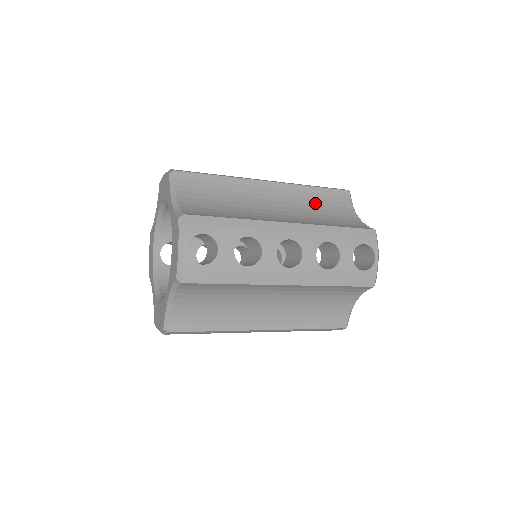
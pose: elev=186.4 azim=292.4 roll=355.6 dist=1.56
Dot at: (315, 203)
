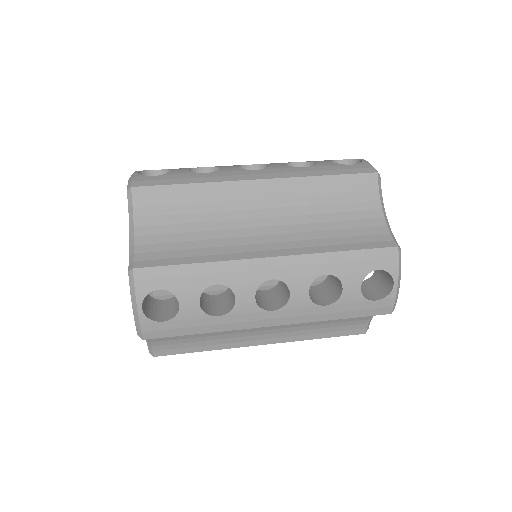
Dot at: (323, 202)
